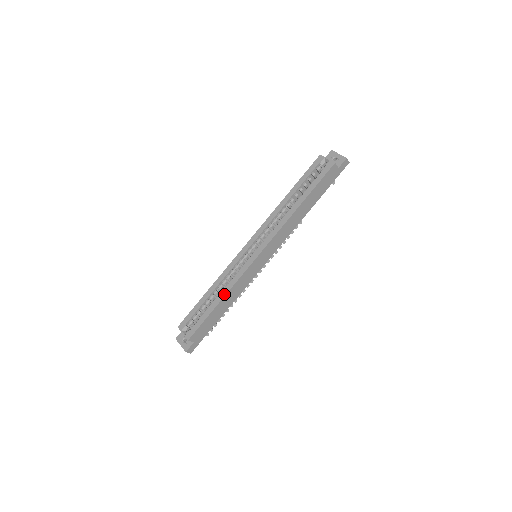
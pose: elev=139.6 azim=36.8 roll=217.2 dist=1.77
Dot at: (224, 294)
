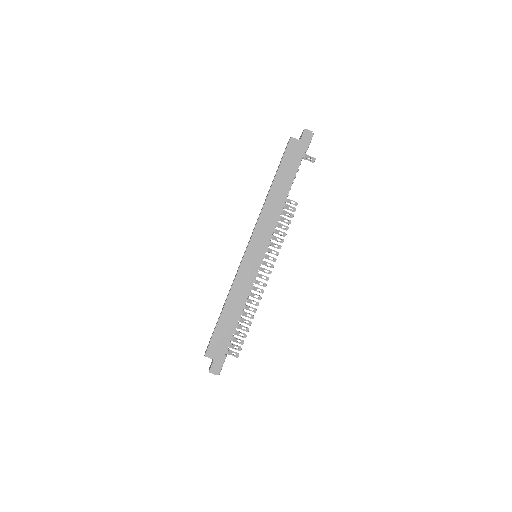
Dot at: (226, 299)
